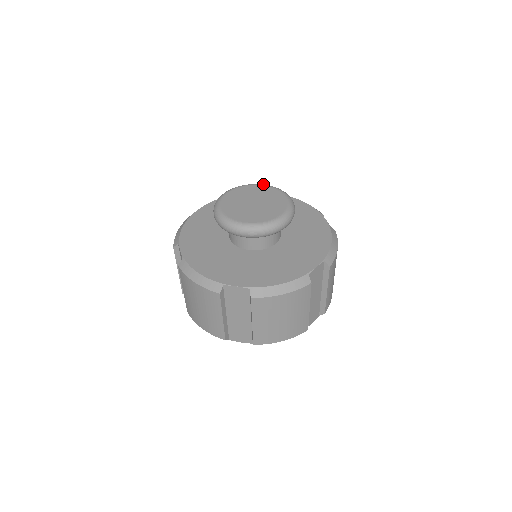
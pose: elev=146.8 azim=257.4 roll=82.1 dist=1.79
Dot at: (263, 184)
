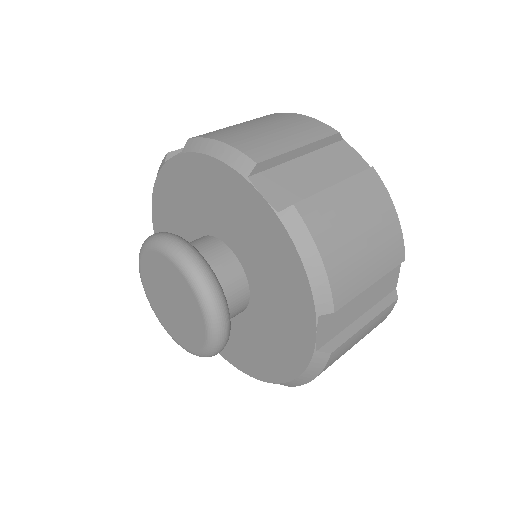
Dot at: (185, 272)
